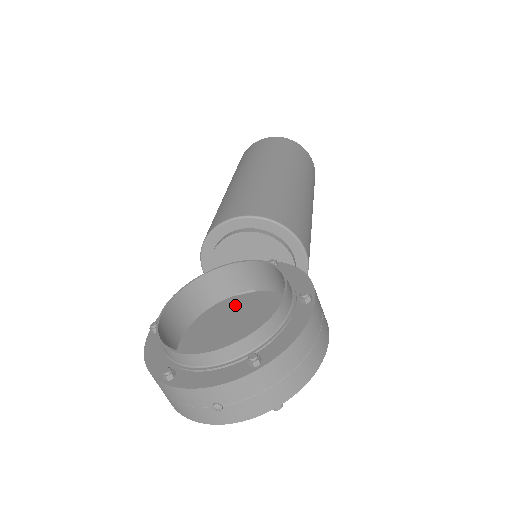
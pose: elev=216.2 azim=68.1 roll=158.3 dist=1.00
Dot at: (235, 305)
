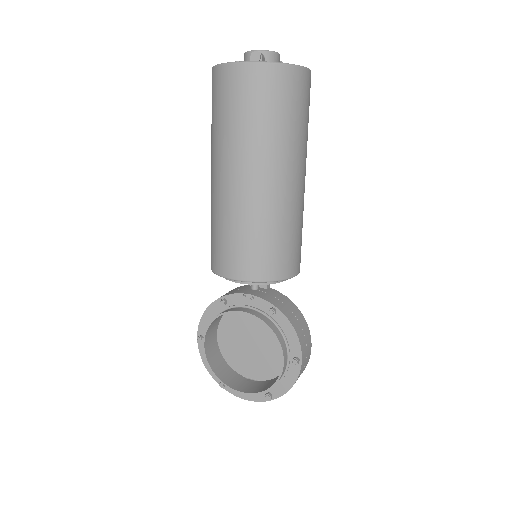
Dot at: (248, 315)
